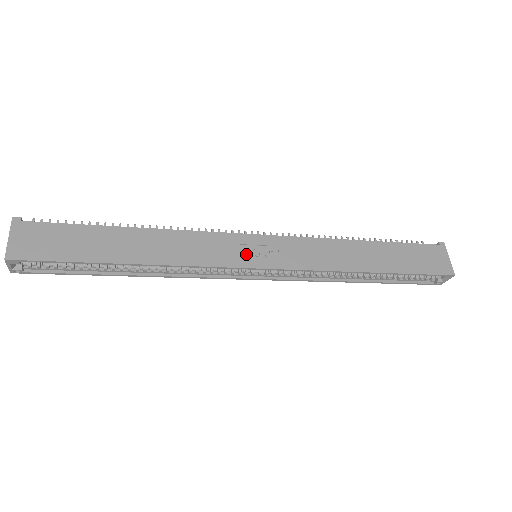
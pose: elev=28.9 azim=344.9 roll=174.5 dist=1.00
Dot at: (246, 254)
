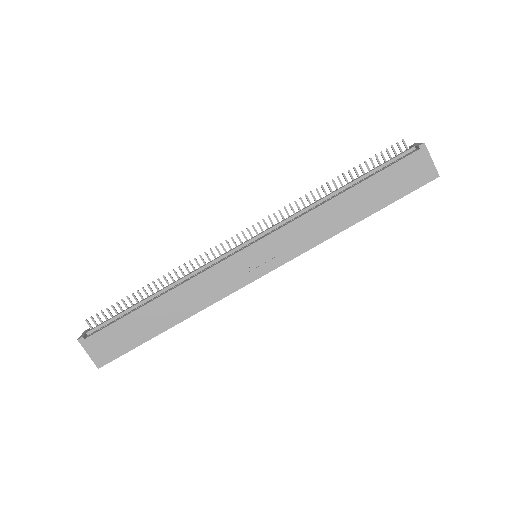
Dot at: (248, 269)
